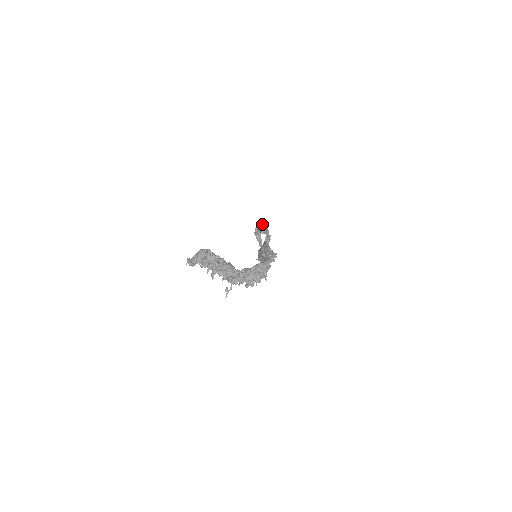
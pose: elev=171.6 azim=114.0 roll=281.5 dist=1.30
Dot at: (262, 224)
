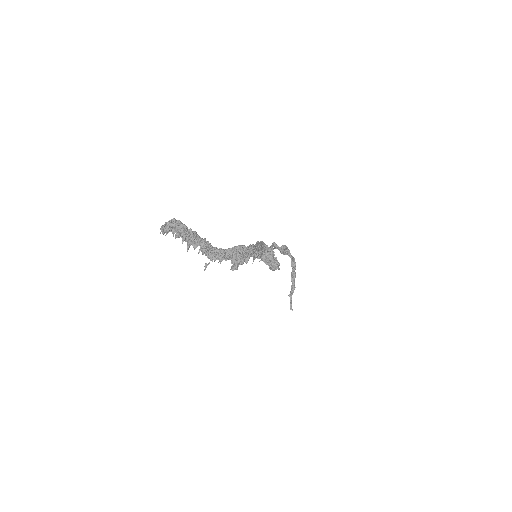
Dot at: (282, 245)
